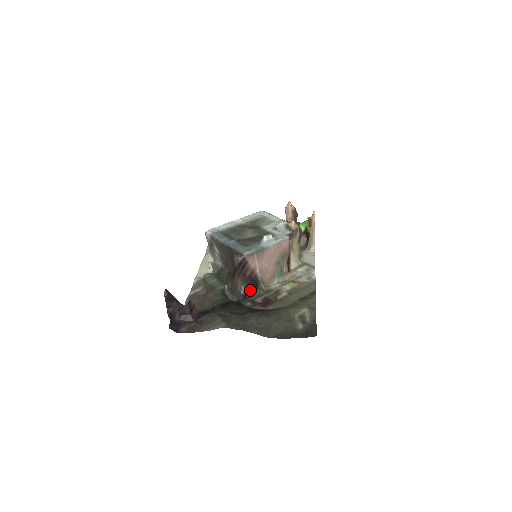
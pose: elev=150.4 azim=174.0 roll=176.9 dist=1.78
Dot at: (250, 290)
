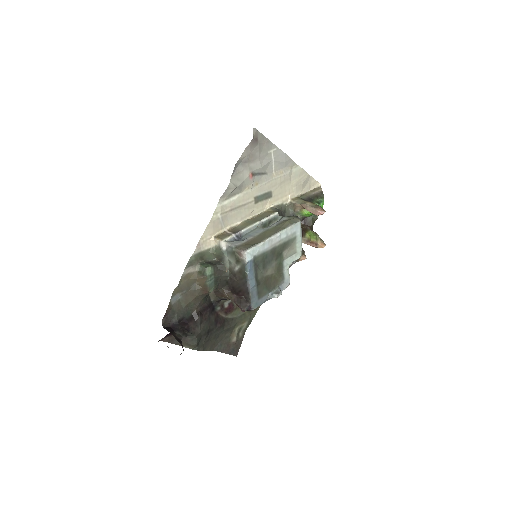
Dot at: occluded
